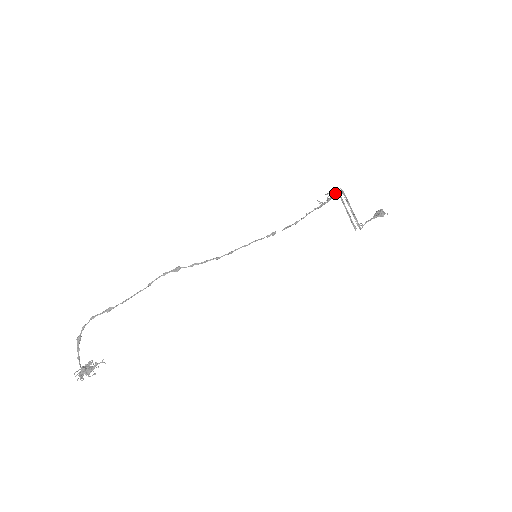
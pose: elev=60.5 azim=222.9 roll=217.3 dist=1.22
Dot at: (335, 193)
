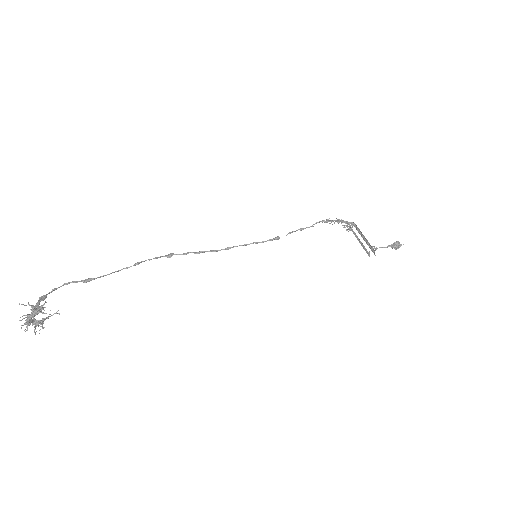
Dot at: (346, 221)
